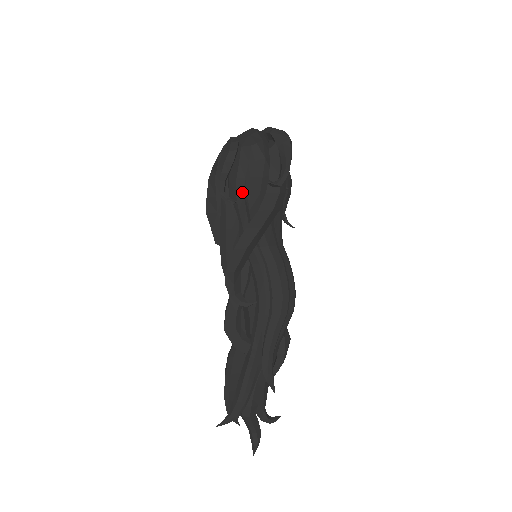
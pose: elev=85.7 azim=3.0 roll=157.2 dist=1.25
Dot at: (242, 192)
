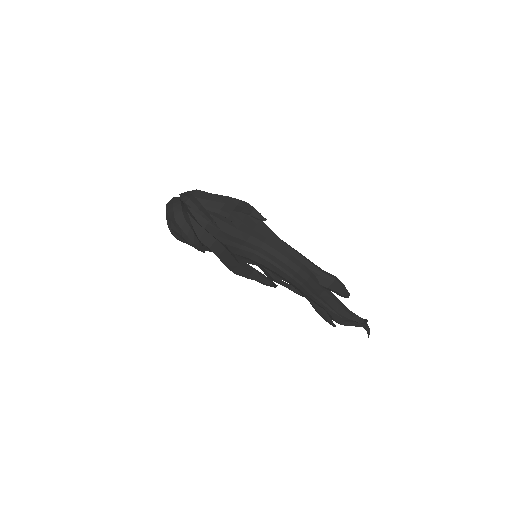
Dot at: occluded
